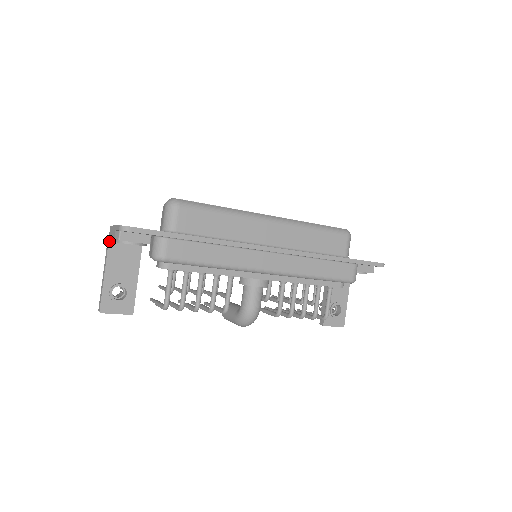
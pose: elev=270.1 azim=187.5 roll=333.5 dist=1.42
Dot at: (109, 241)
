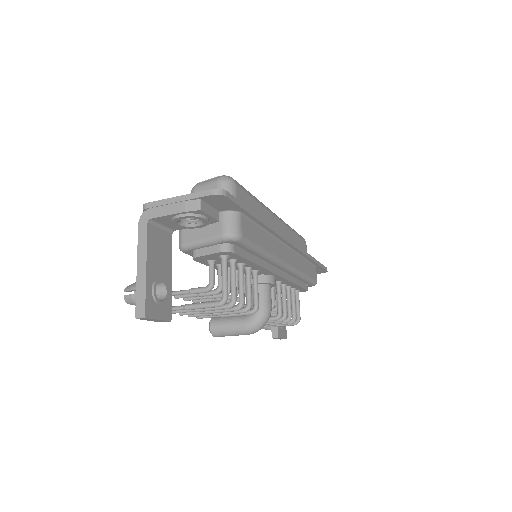
Dot at: (148, 222)
